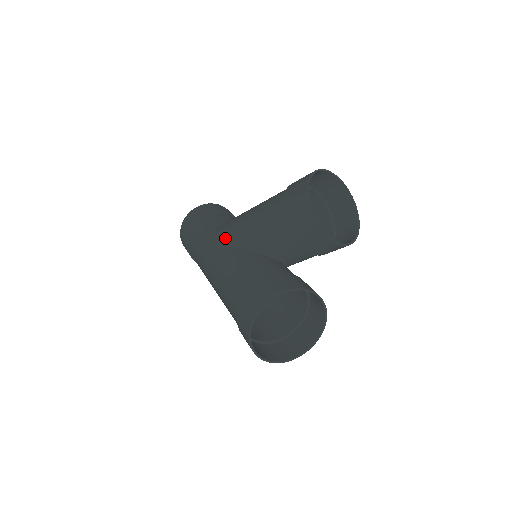
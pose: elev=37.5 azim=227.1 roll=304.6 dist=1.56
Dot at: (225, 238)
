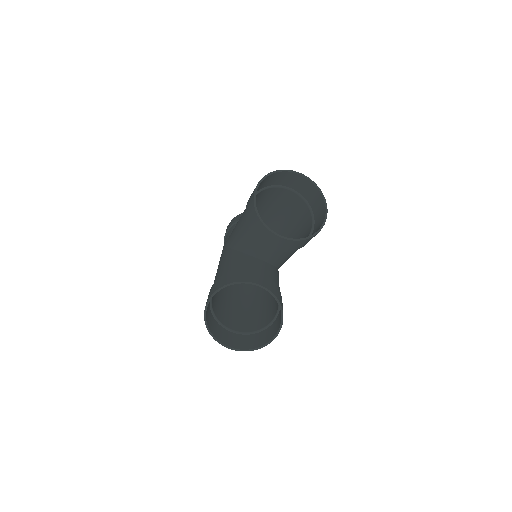
Dot at: (228, 241)
